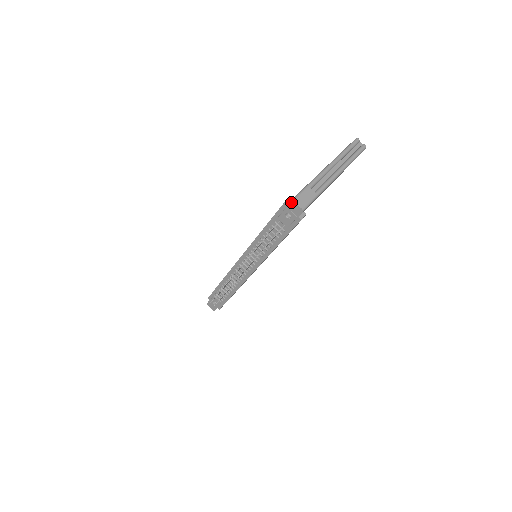
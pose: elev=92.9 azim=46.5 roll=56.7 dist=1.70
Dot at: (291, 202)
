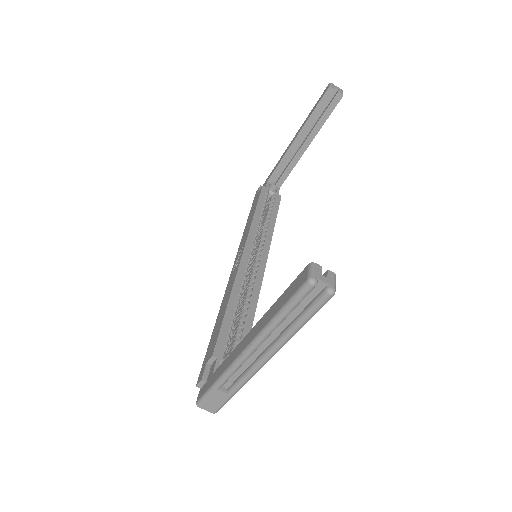
Dot at: (198, 402)
